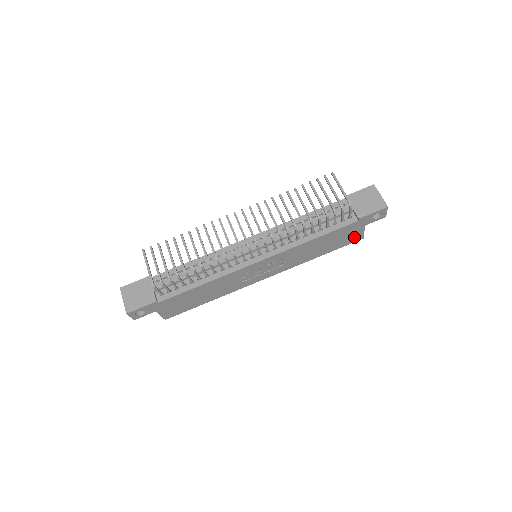
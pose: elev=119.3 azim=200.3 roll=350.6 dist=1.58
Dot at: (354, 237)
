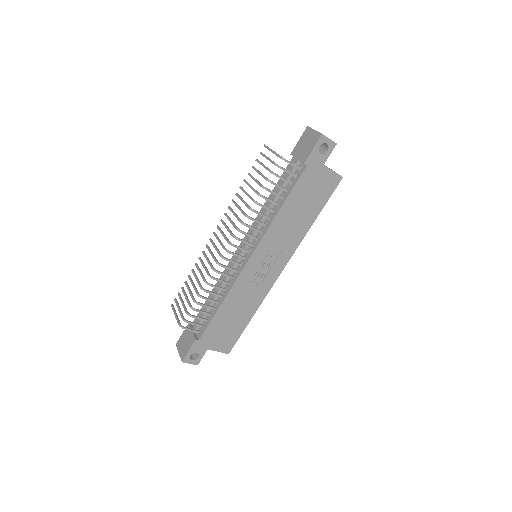
Dot at: (329, 182)
